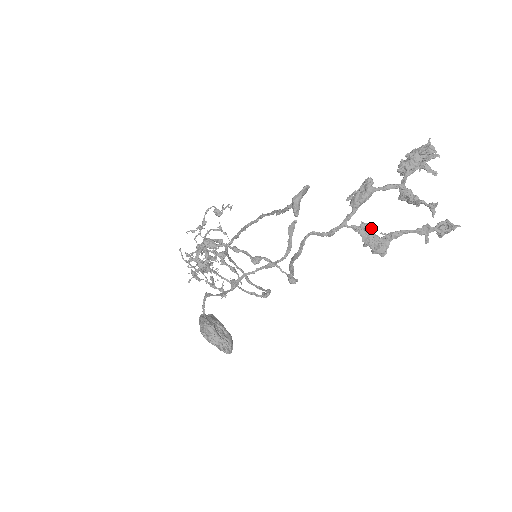
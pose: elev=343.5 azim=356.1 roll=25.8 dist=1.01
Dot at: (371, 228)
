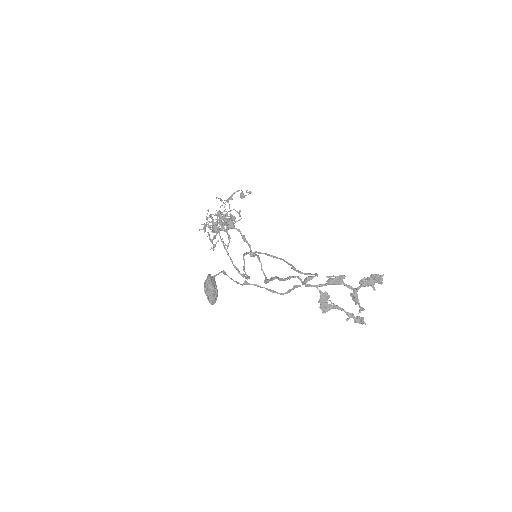
Dot at: (328, 298)
